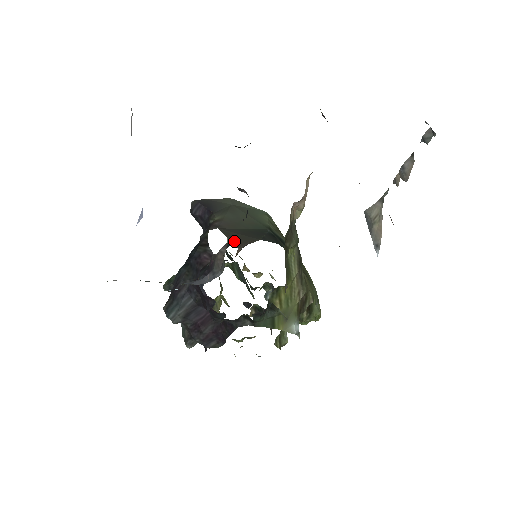
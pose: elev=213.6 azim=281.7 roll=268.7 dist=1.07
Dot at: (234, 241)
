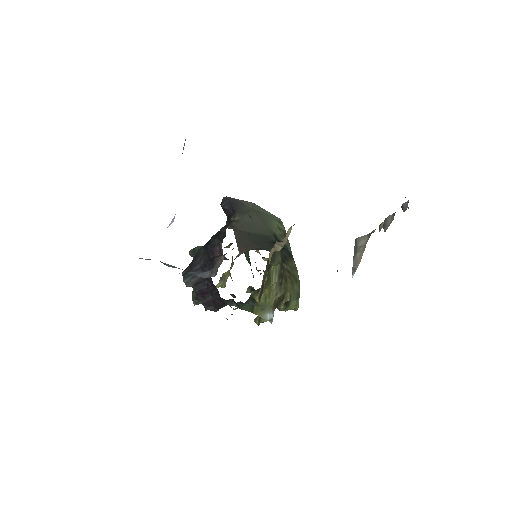
Dot at: (239, 245)
